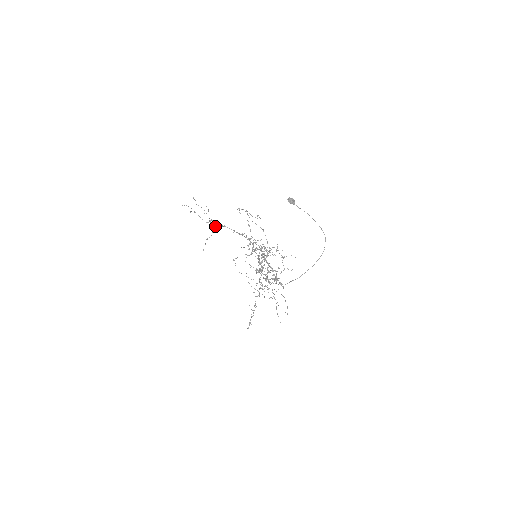
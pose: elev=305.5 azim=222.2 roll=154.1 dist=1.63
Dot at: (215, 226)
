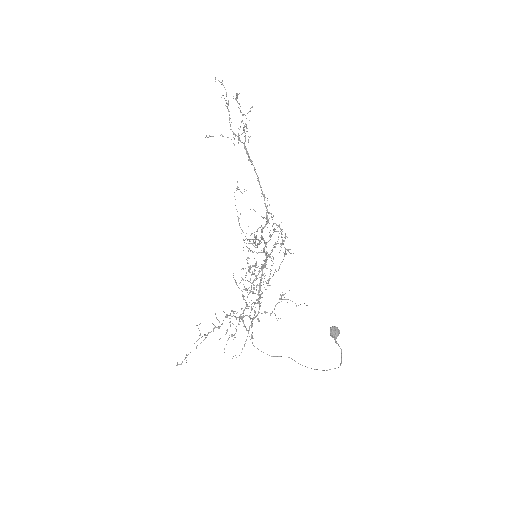
Dot at: occluded
